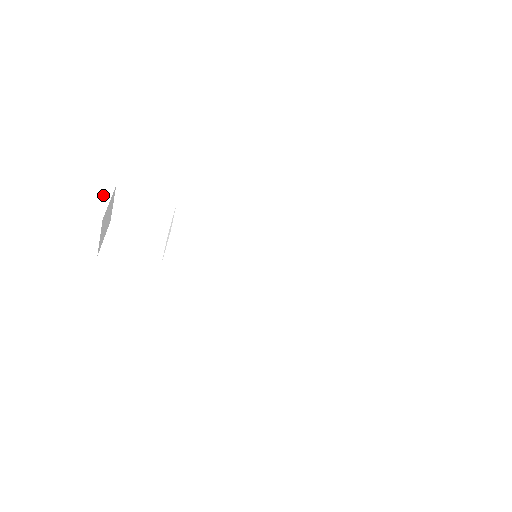
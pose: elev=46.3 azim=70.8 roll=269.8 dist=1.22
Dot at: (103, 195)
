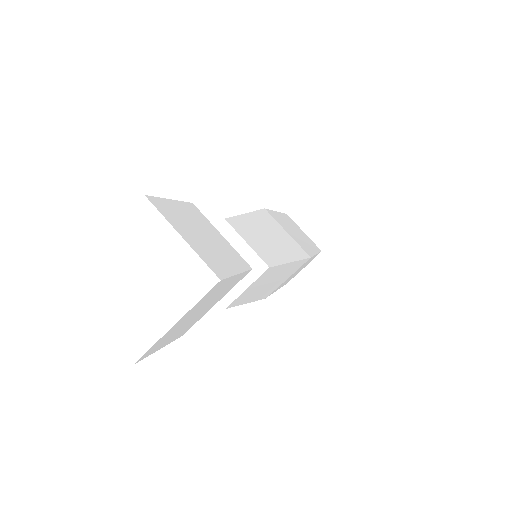
Dot at: occluded
